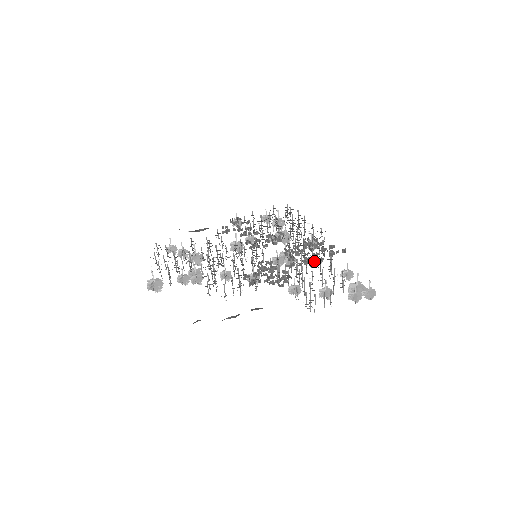
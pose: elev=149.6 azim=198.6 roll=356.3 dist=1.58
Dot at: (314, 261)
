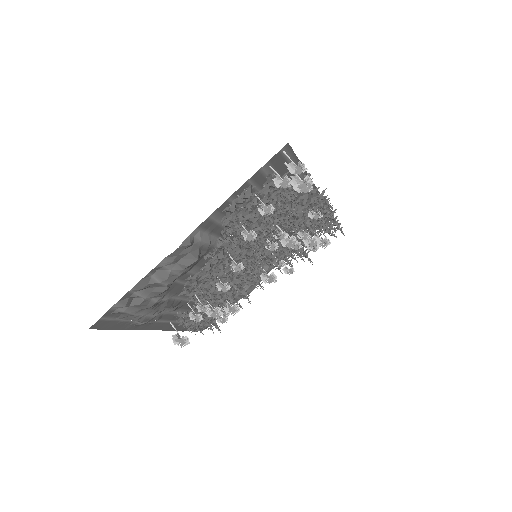
Dot at: occluded
